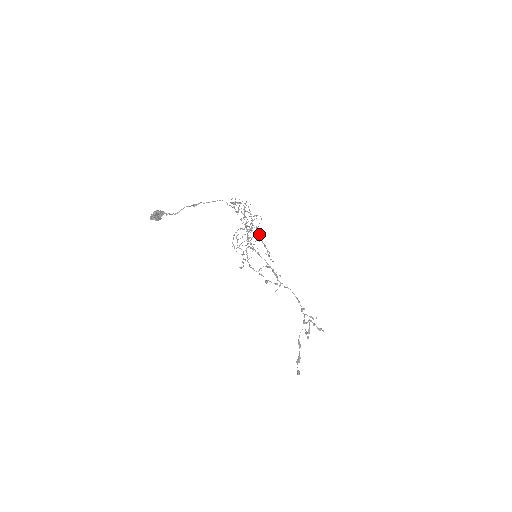
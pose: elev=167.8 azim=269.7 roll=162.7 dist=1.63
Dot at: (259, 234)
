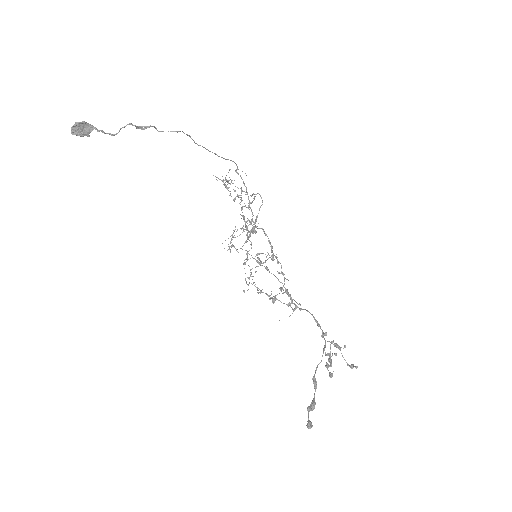
Dot at: (265, 235)
